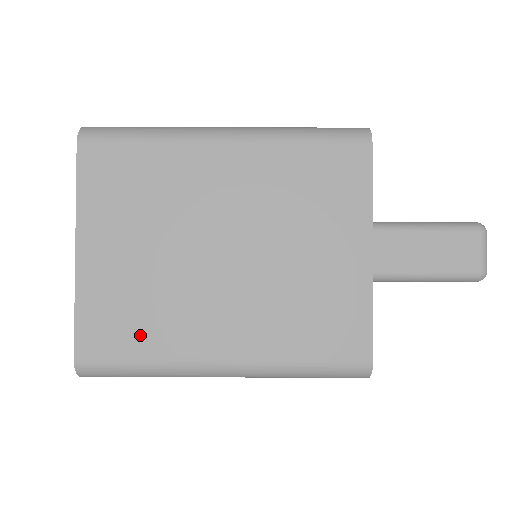
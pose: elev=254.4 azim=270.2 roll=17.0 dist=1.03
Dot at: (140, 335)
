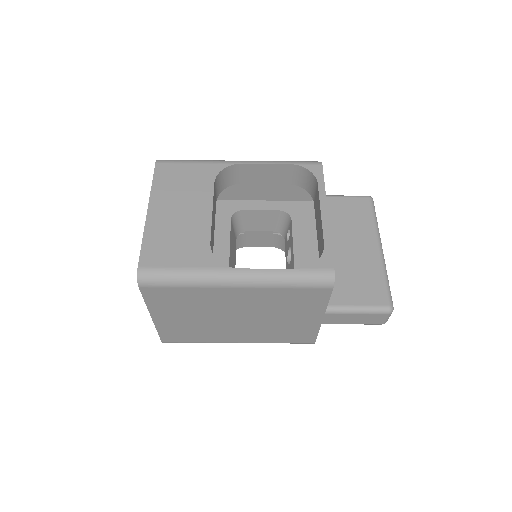
Dot at: (194, 337)
